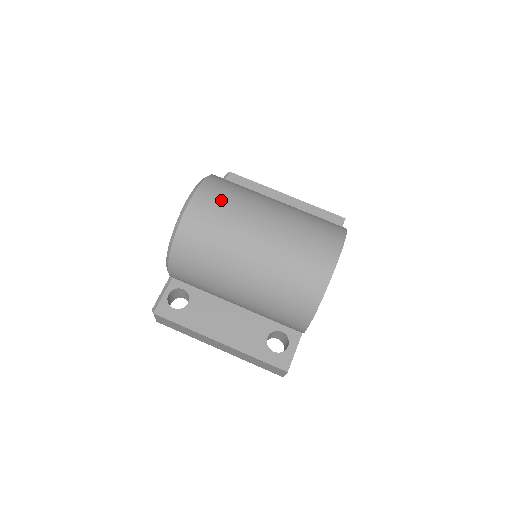
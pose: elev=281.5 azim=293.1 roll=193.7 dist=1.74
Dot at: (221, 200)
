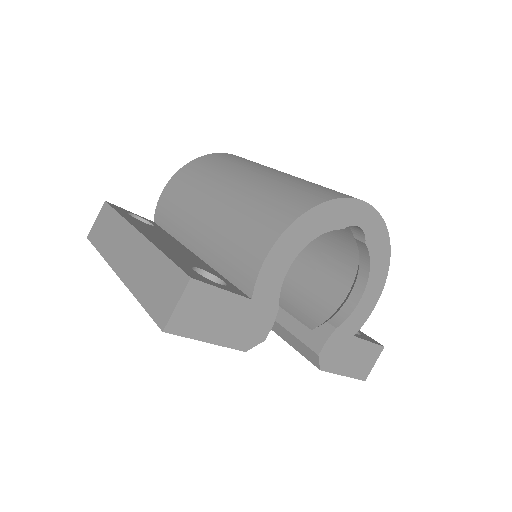
Dot at: occluded
